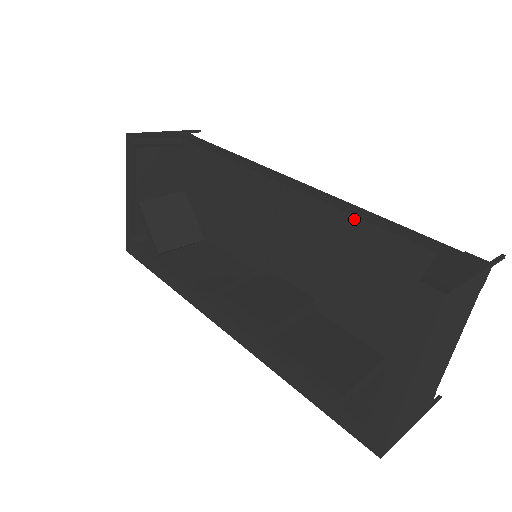
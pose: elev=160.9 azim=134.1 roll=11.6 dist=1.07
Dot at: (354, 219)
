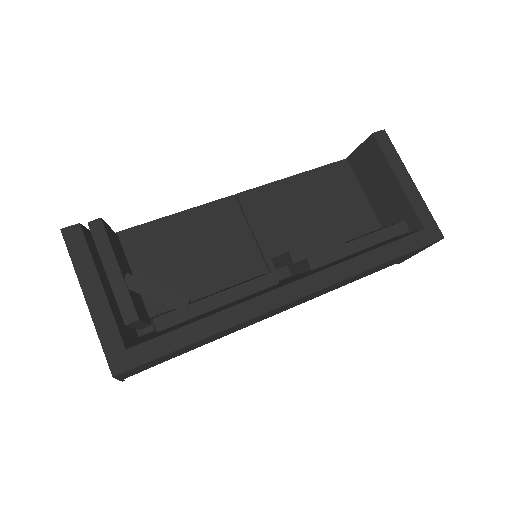
Dot at: (298, 176)
